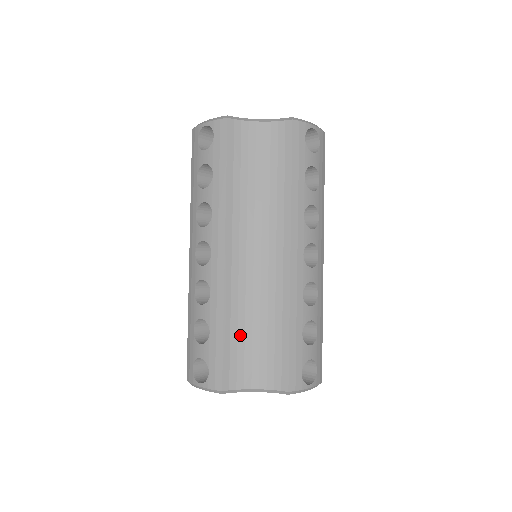
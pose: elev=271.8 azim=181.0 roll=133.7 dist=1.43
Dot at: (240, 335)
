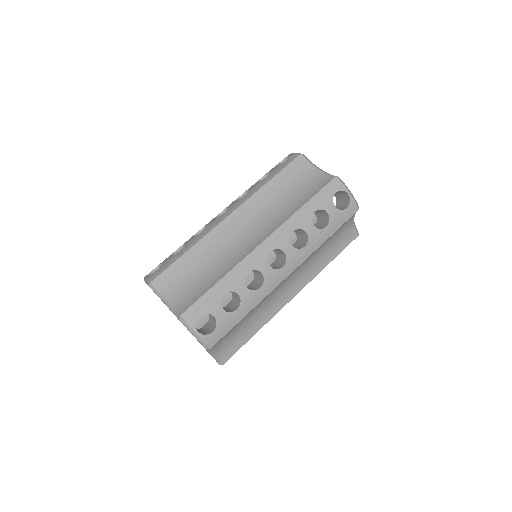
Dot at: (192, 265)
